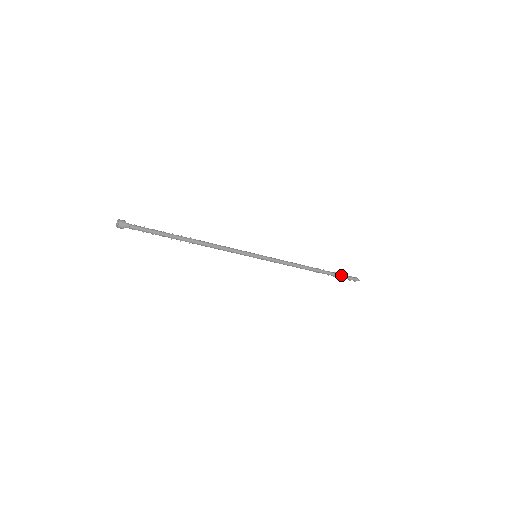
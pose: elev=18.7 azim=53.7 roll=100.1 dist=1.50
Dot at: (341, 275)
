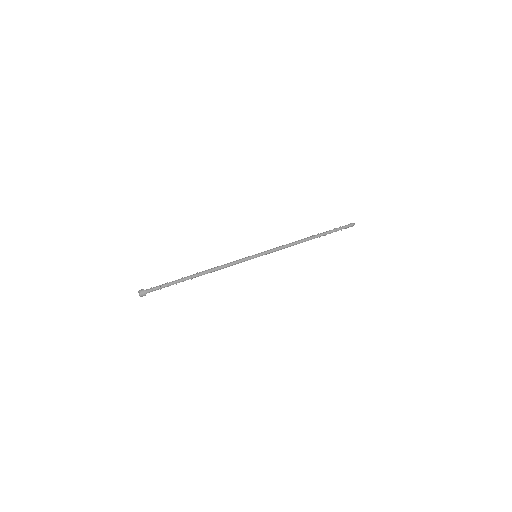
Dot at: (336, 231)
